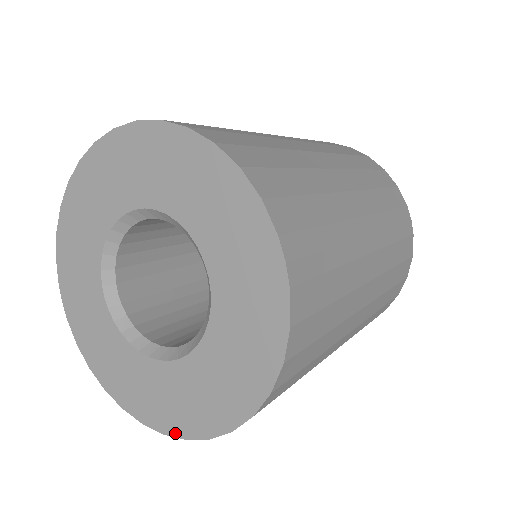
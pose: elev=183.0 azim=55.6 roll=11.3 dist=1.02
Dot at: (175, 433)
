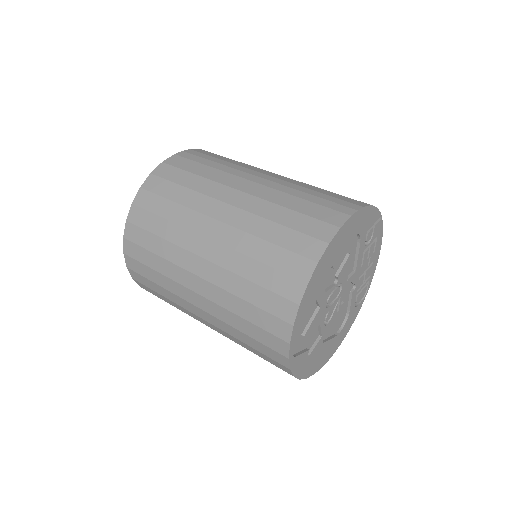
Dot at: occluded
